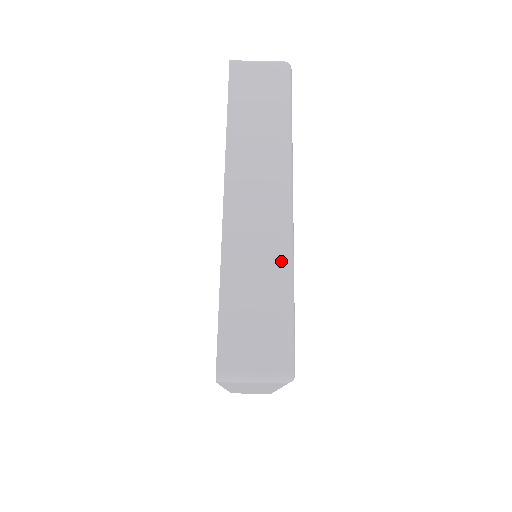
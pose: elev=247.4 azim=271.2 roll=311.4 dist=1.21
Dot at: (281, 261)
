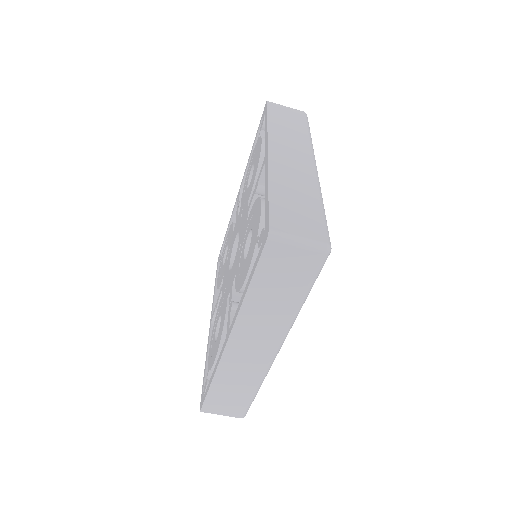
Dot at: (314, 188)
